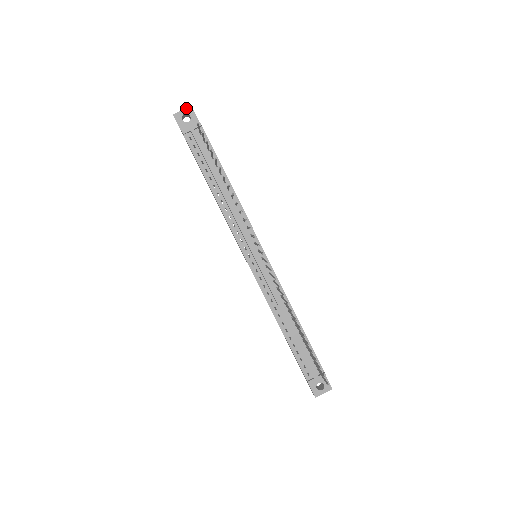
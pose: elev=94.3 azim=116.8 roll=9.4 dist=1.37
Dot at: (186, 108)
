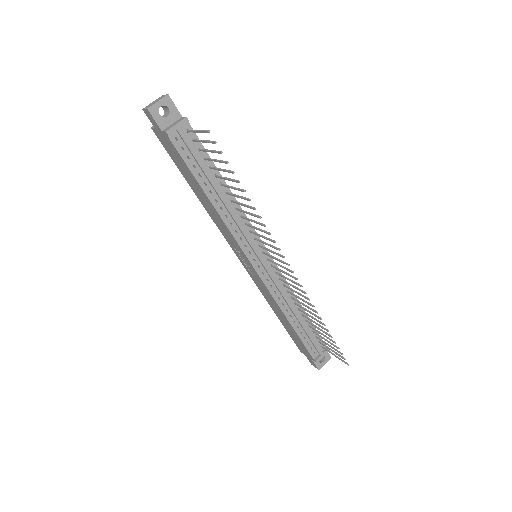
Dot at: (162, 98)
